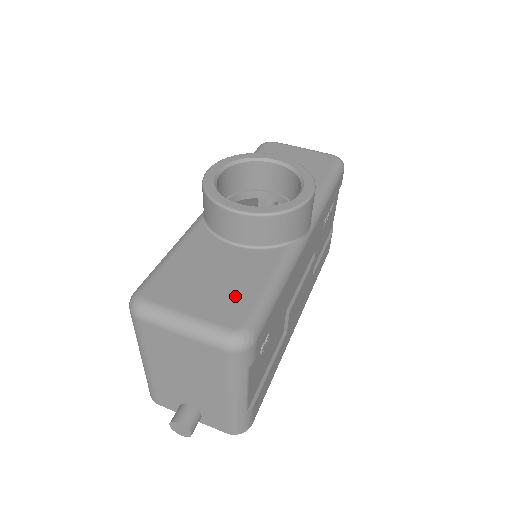
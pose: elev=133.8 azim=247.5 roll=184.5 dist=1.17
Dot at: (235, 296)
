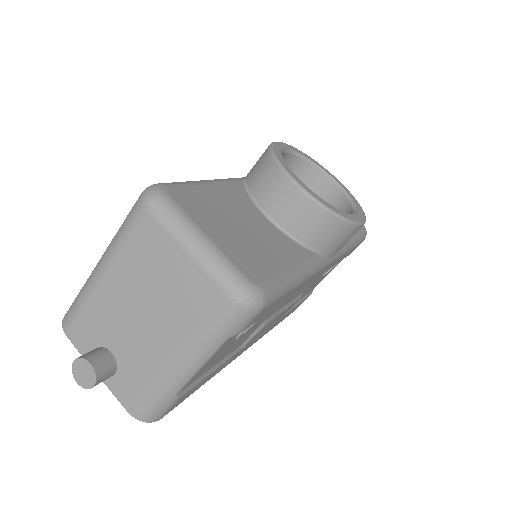
Dot at: (259, 255)
